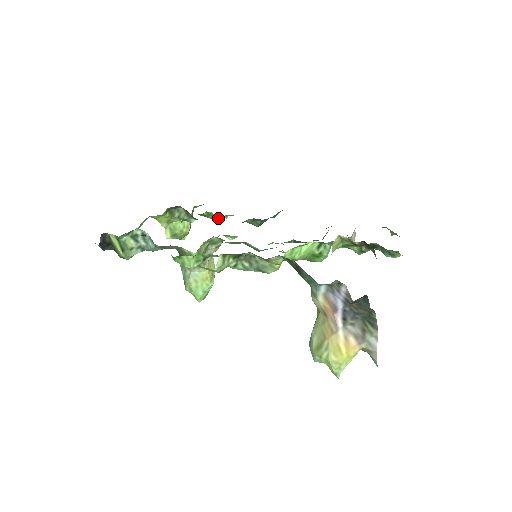
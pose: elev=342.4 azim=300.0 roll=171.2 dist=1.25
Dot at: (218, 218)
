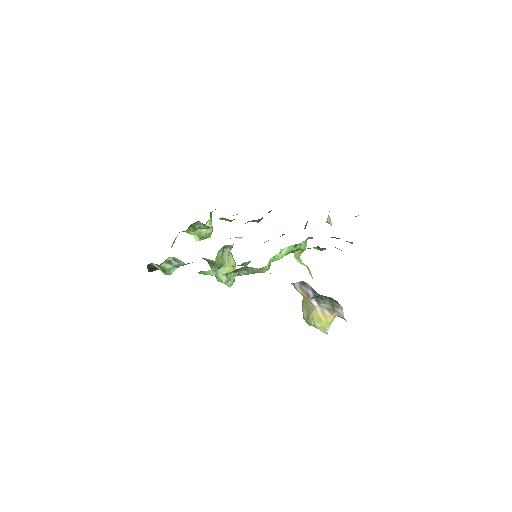
Dot at: (229, 220)
